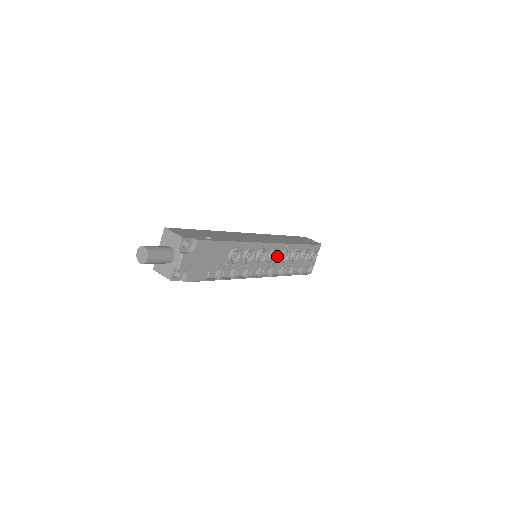
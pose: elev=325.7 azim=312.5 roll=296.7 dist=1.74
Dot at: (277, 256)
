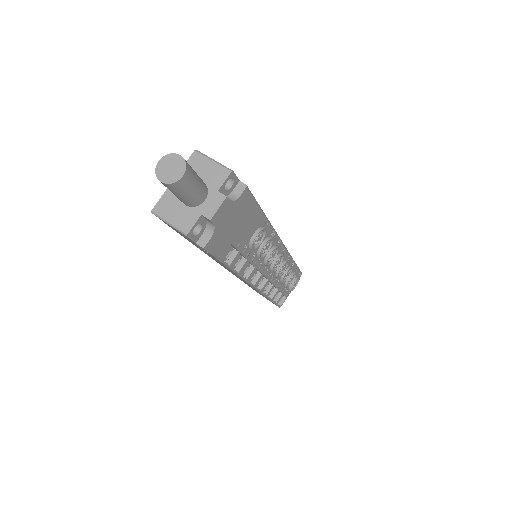
Dot at: (279, 265)
